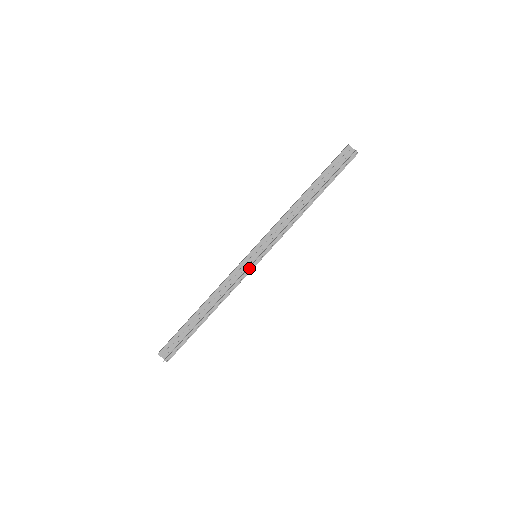
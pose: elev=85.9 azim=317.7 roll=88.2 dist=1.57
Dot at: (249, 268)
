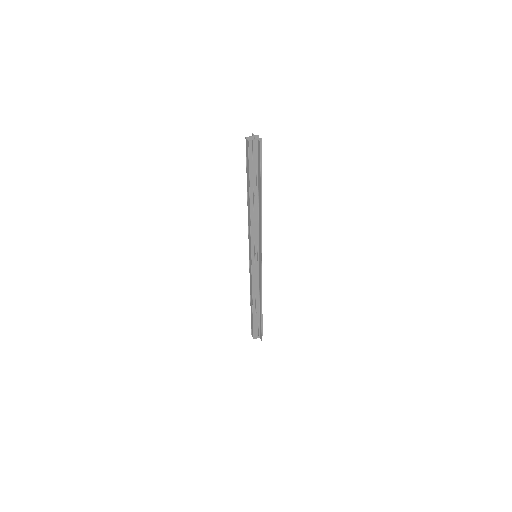
Dot at: occluded
